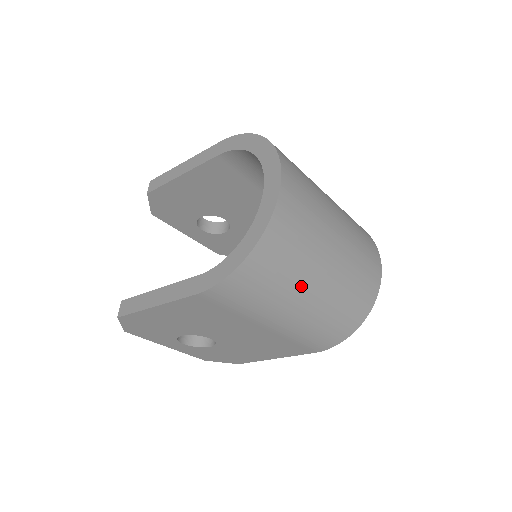
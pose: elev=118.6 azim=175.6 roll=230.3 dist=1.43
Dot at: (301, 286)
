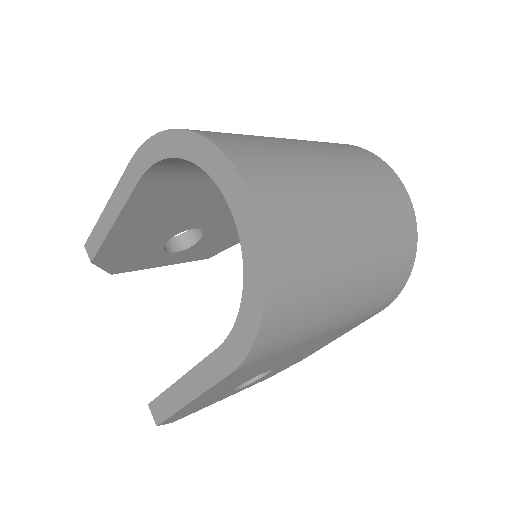
Dot at: (339, 277)
